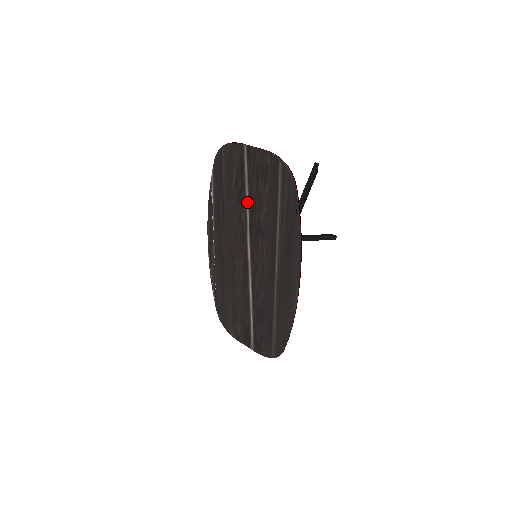
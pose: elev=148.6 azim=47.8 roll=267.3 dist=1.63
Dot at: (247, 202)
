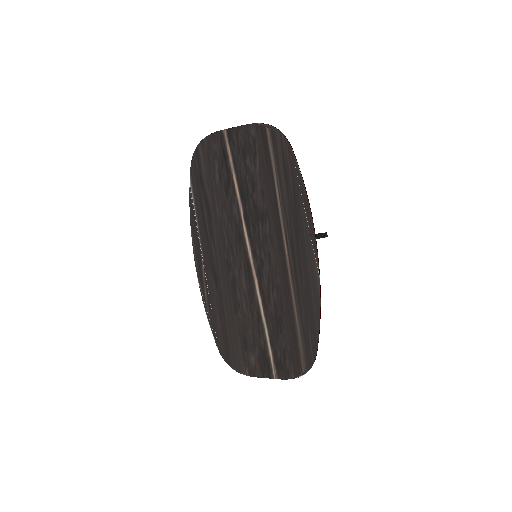
Dot at: (237, 191)
